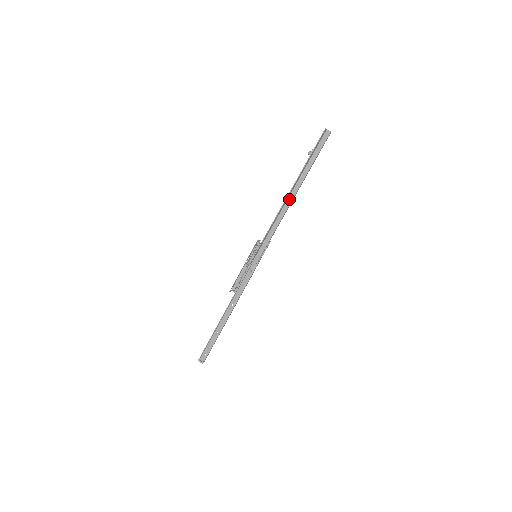
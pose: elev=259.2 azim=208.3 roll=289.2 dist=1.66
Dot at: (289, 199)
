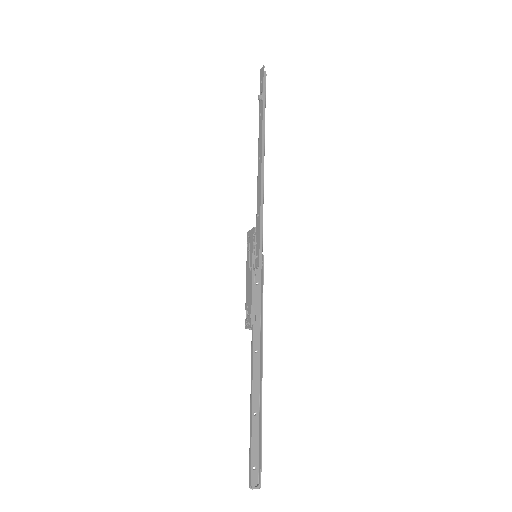
Dot at: (260, 162)
